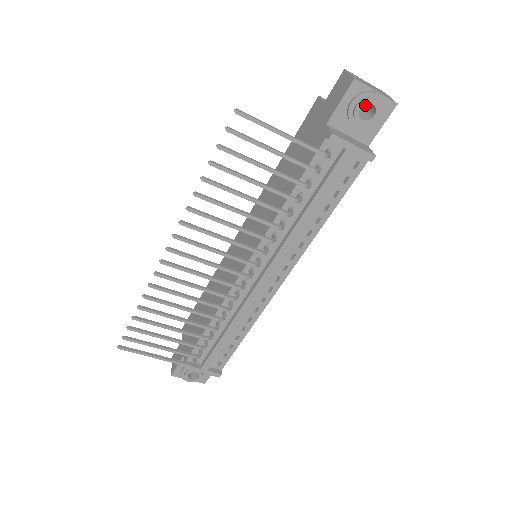
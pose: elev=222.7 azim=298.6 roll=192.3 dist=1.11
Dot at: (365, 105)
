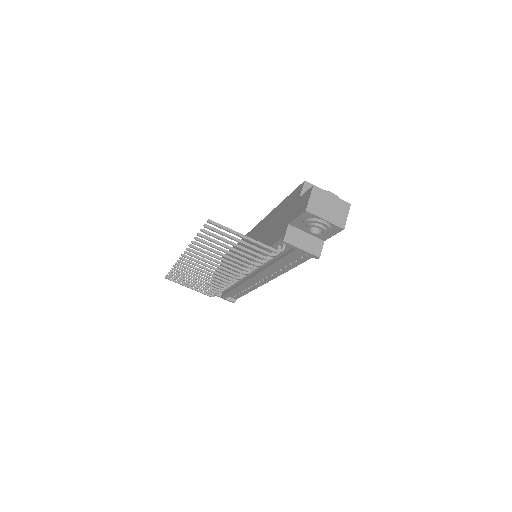
Dot at: occluded
